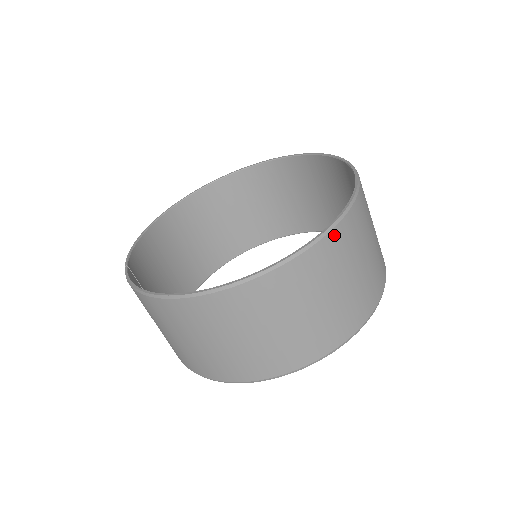
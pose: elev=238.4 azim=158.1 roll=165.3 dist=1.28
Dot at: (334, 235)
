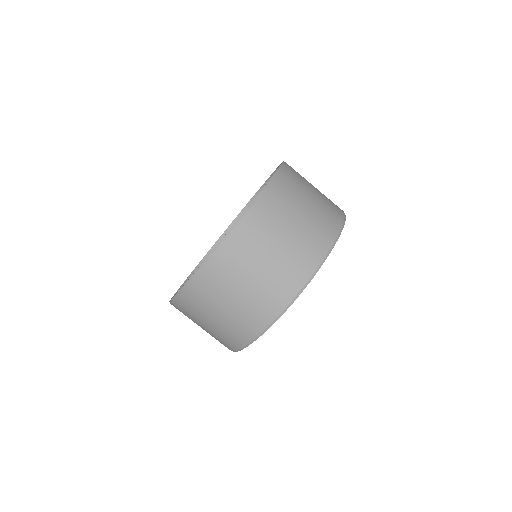
Dot at: (244, 223)
